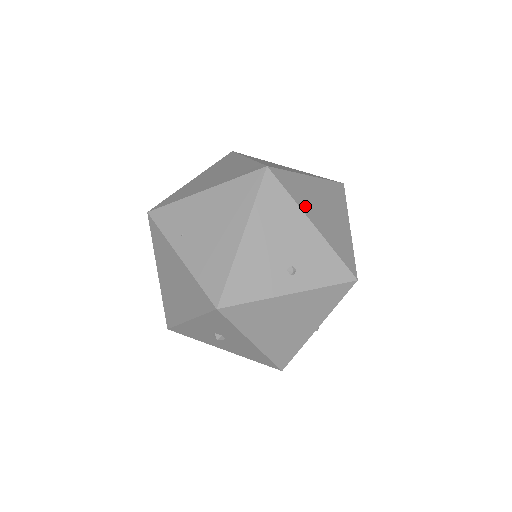
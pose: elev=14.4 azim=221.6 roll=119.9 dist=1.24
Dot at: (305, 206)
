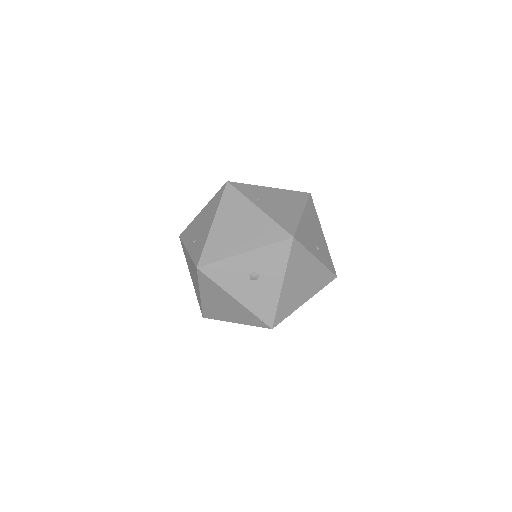
Dot at: occluded
